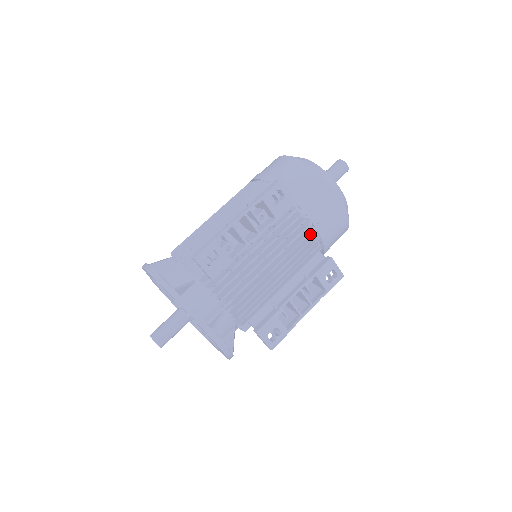
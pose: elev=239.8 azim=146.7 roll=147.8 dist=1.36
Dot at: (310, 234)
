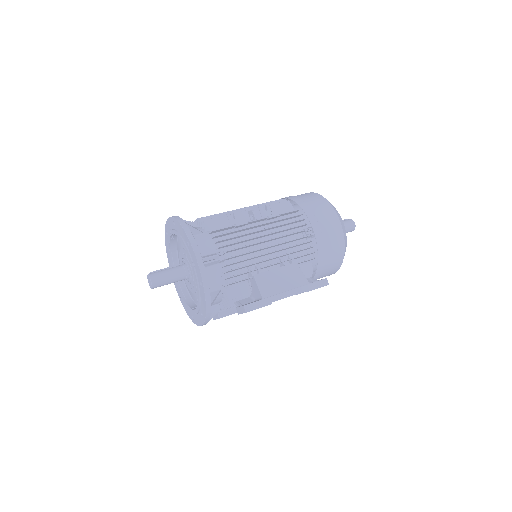
Dot at: occluded
